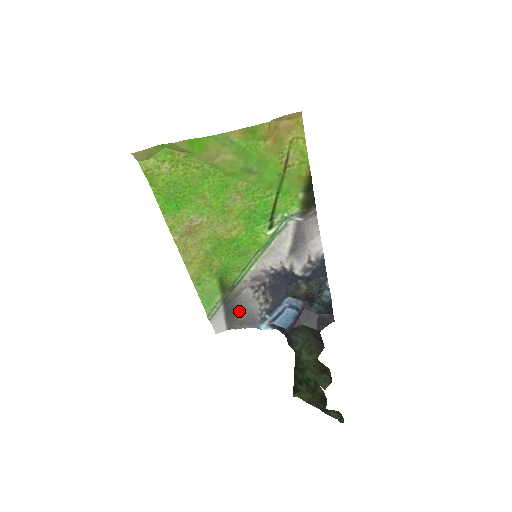
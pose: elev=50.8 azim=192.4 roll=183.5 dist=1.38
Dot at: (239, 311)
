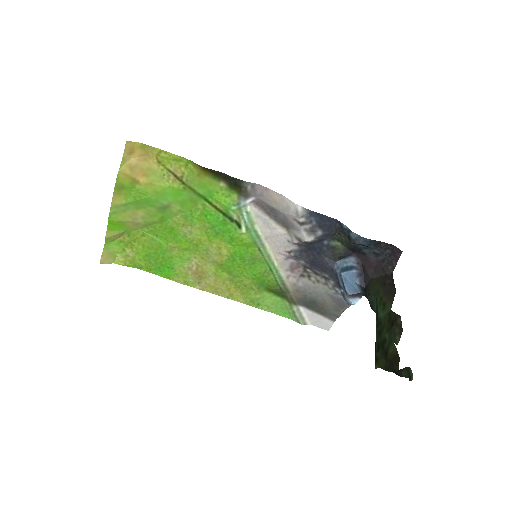
Dot at: (319, 301)
